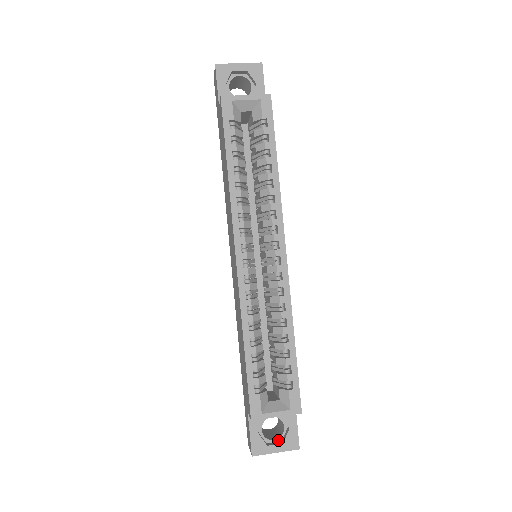
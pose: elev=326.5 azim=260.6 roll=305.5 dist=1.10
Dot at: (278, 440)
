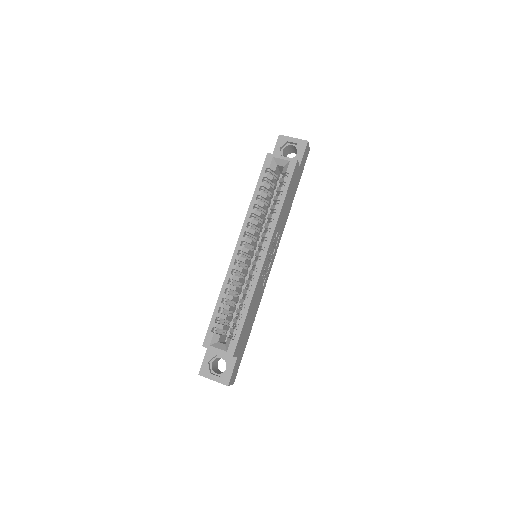
Dot at: (219, 375)
